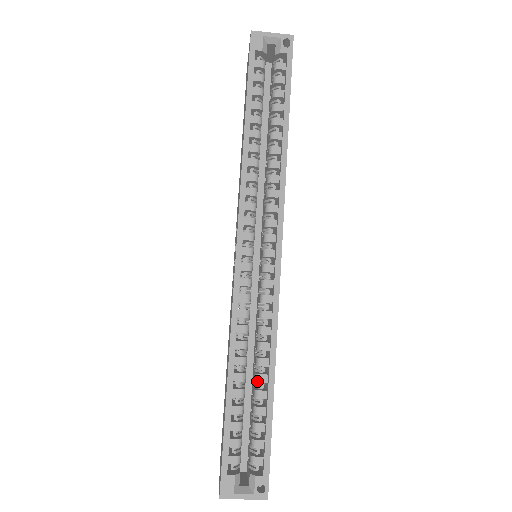
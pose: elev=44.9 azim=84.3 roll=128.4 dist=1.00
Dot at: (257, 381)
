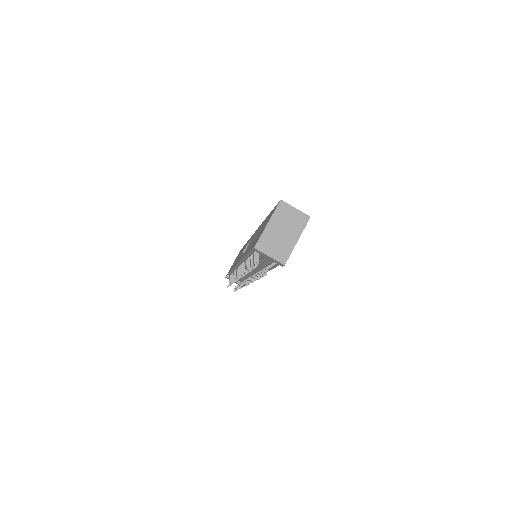
Dot at: occluded
